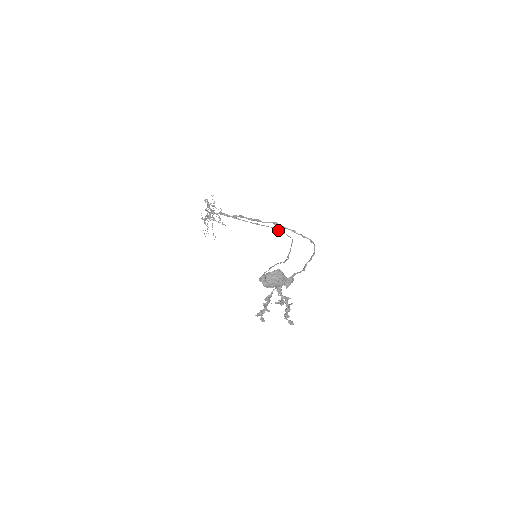
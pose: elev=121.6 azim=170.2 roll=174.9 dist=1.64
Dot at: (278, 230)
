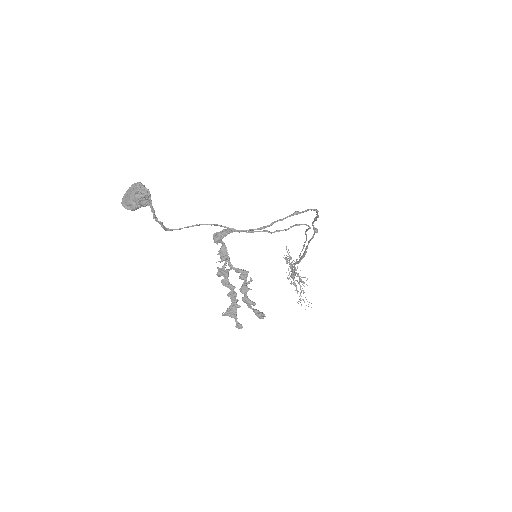
Dot at: (306, 231)
